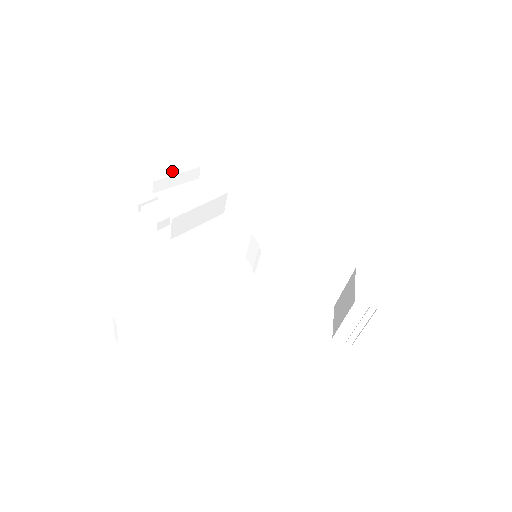
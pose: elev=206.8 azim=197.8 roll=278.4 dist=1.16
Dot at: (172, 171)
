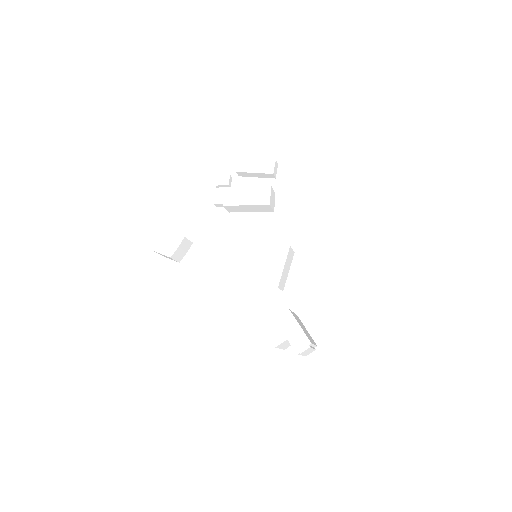
Dot at: (253, 169)
